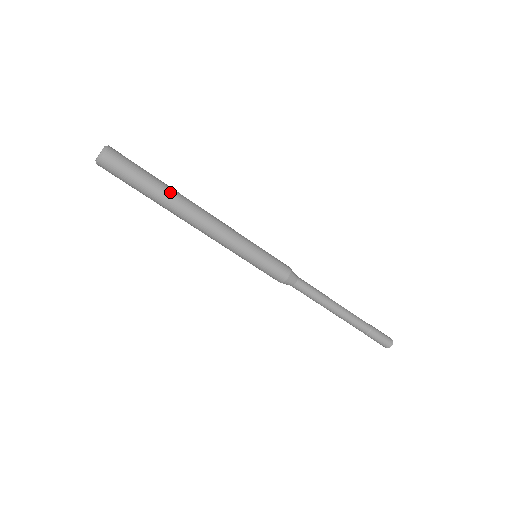
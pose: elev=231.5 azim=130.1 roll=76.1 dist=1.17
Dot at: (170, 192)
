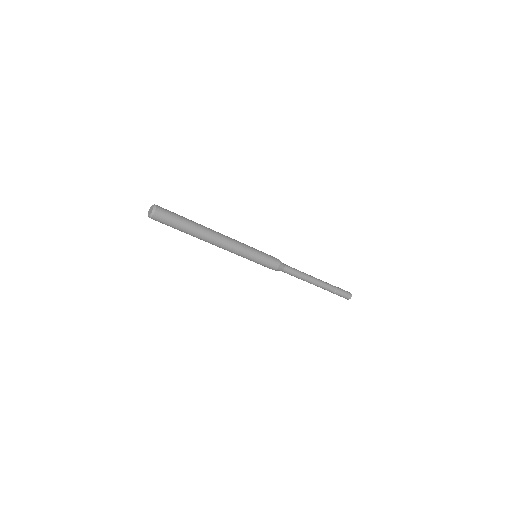
Dot at: (196, 232)
